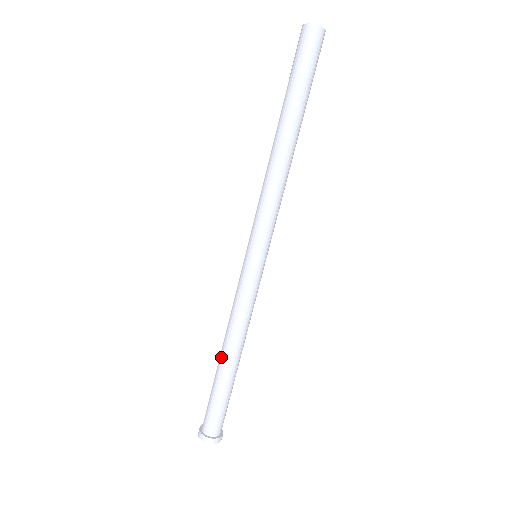
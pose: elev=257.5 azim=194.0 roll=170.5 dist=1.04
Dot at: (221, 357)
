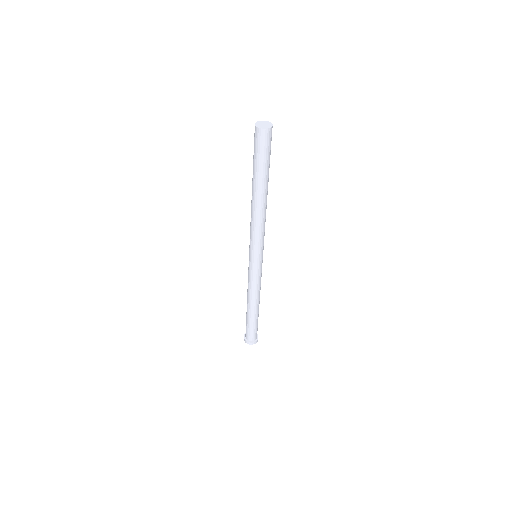
Dot at: occluded
